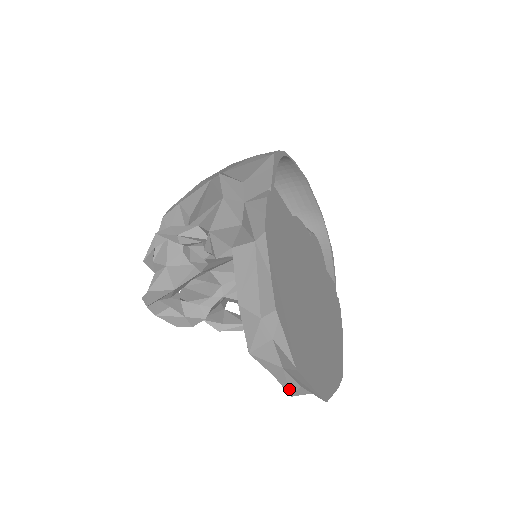
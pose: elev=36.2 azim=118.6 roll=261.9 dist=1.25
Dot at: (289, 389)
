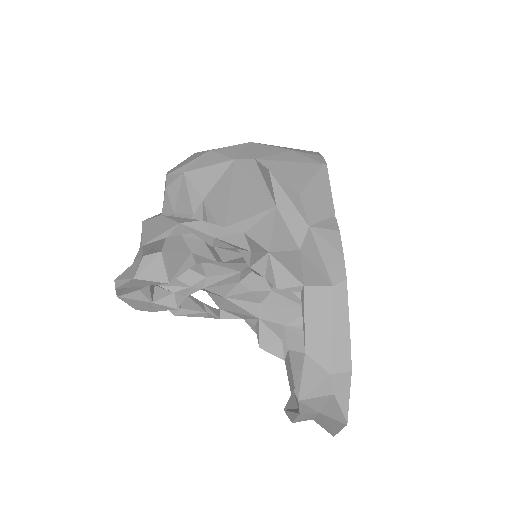
Dot at: (299, 420)
